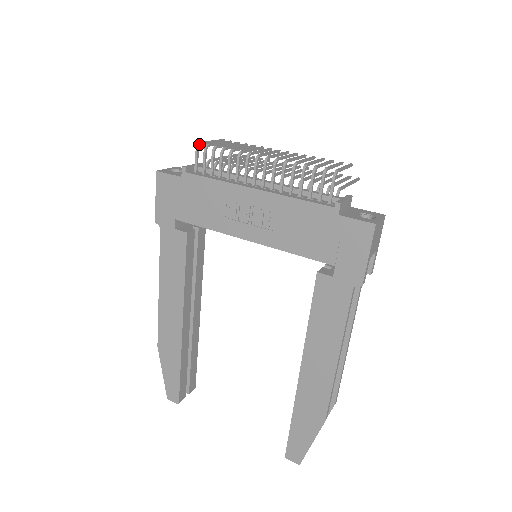
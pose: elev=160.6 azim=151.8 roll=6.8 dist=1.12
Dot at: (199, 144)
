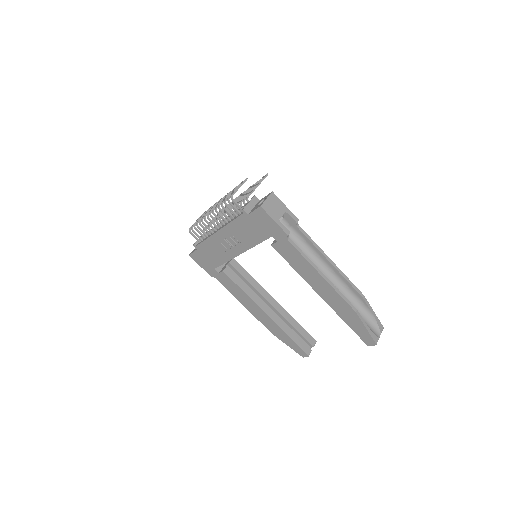
Dot at: (189, 230)
